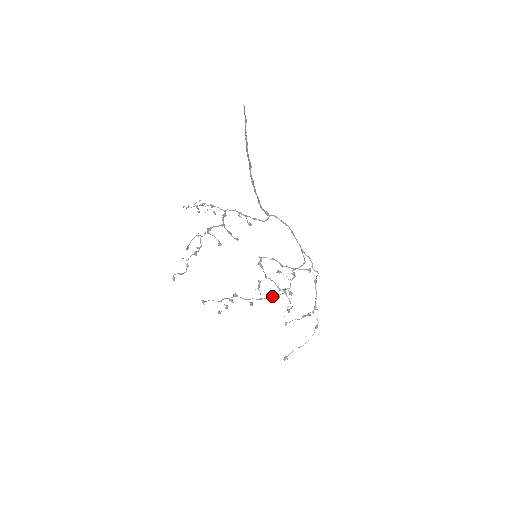
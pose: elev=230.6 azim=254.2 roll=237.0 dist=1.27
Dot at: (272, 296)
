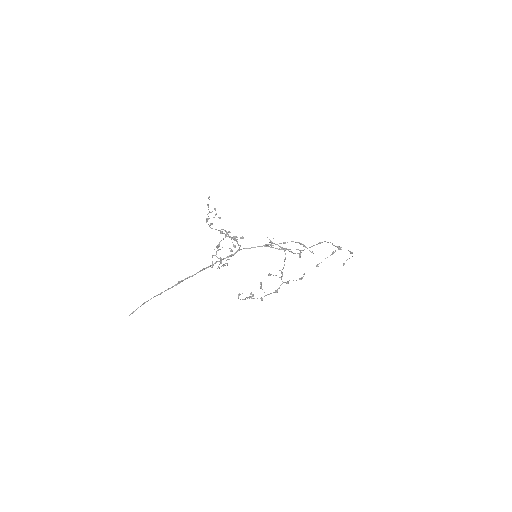
Dot at: occluded
